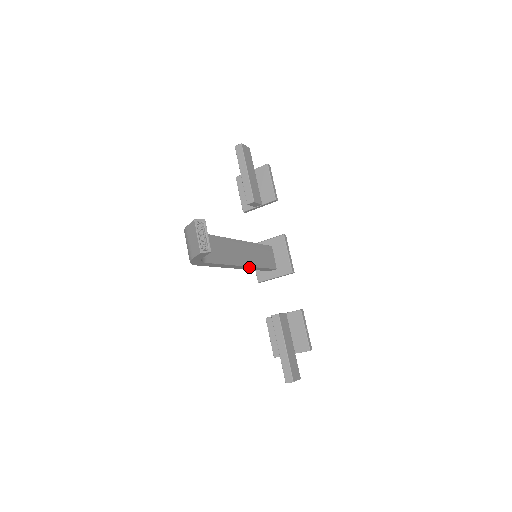
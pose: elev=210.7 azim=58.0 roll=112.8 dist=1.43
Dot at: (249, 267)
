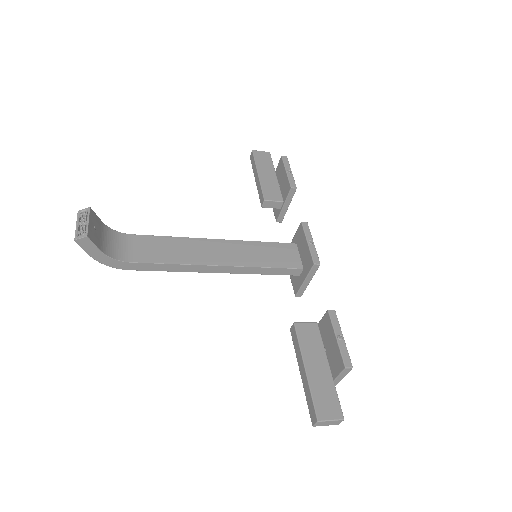
Dot at: (234, 268)
